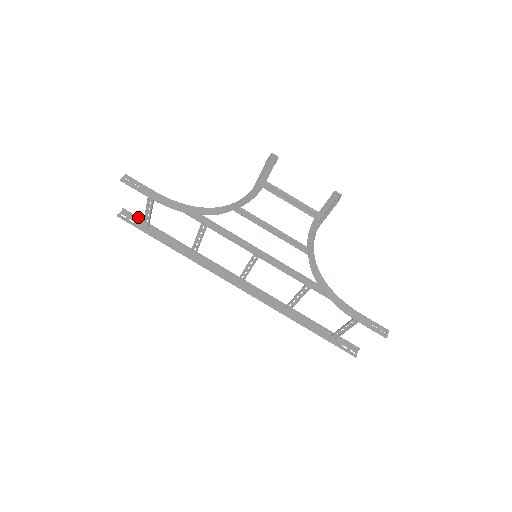
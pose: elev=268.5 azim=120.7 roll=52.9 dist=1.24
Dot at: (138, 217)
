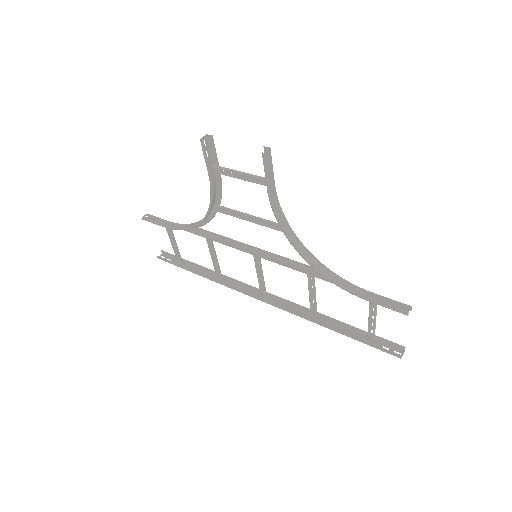
Dot at: (173, 255)
